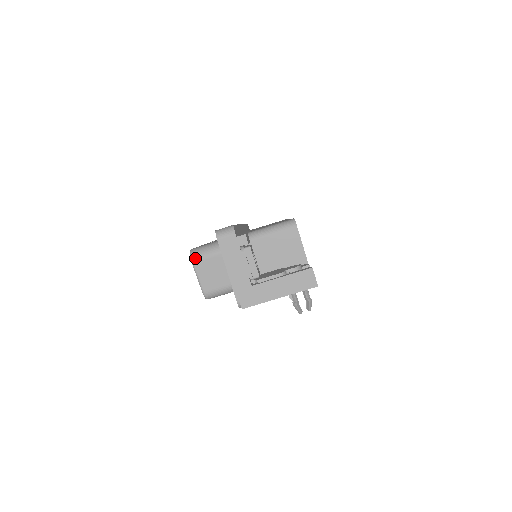
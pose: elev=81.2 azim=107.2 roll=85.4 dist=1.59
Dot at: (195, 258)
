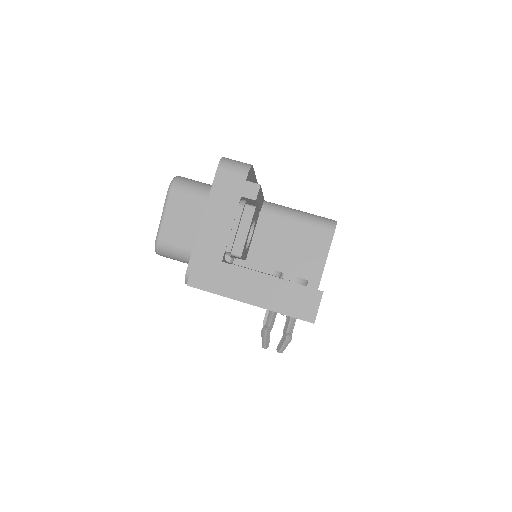
Dot at: (176, 187)
